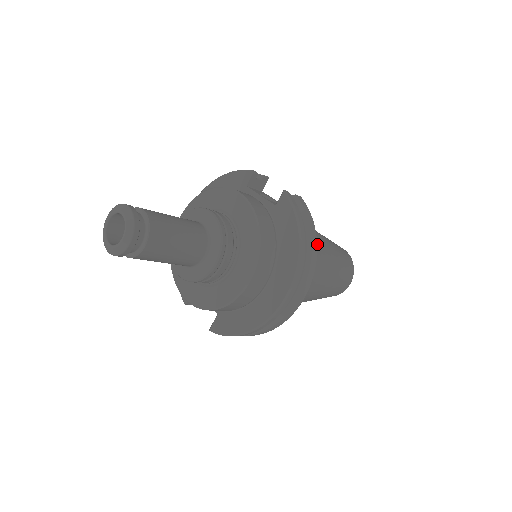
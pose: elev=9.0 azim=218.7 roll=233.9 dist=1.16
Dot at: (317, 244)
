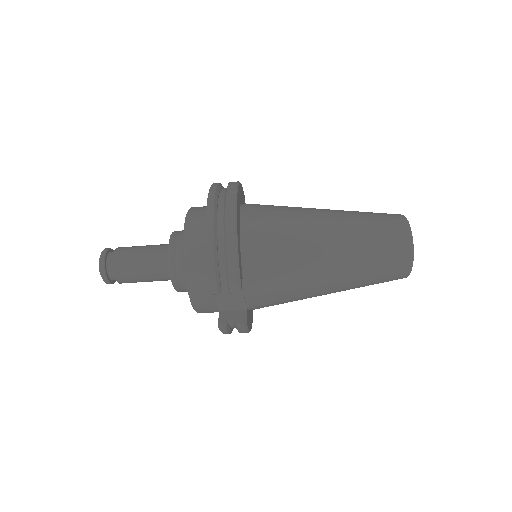
Dot at: occluded
